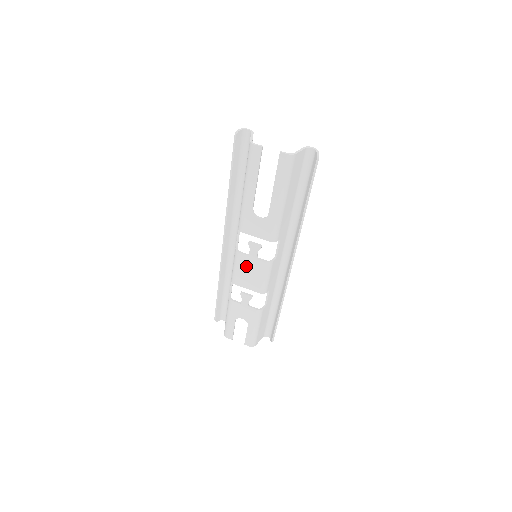
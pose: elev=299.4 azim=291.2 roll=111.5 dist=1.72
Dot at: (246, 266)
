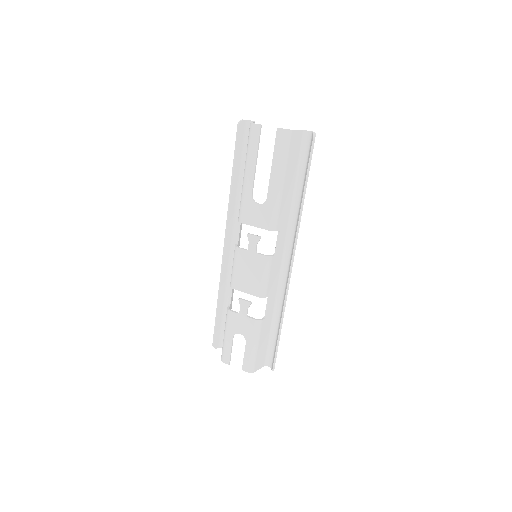
Dot at: (245, 264)
